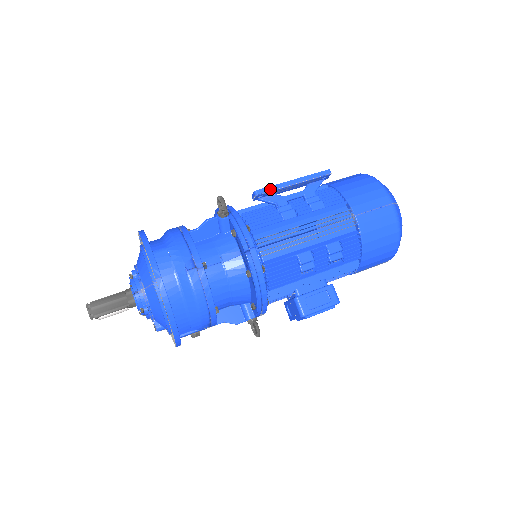
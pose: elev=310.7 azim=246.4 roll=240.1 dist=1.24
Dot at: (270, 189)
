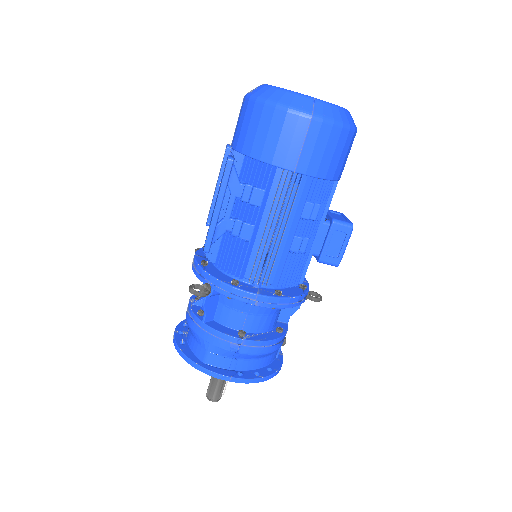
Dot at: (210, 237)
